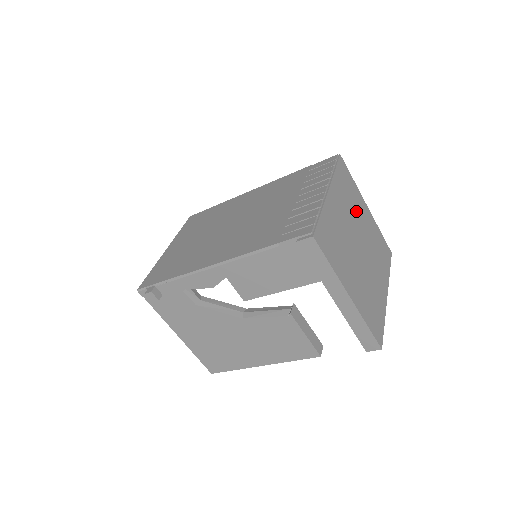
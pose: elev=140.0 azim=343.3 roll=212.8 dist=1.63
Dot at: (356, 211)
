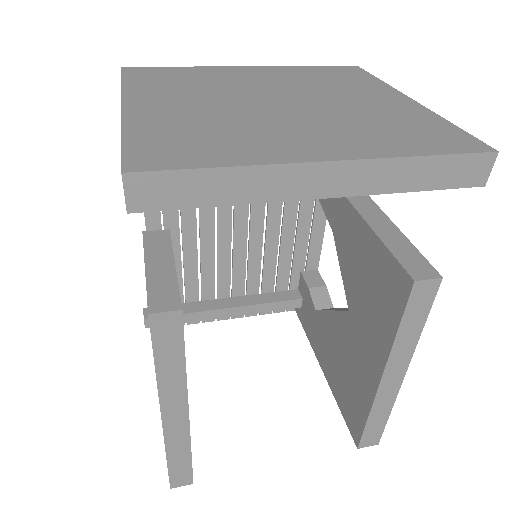
Dot at: (333, 90)
